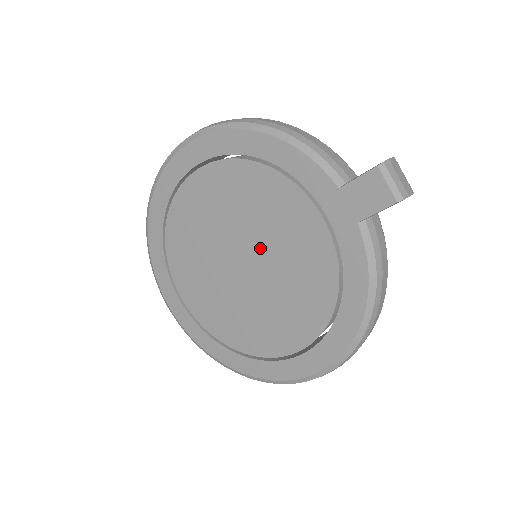
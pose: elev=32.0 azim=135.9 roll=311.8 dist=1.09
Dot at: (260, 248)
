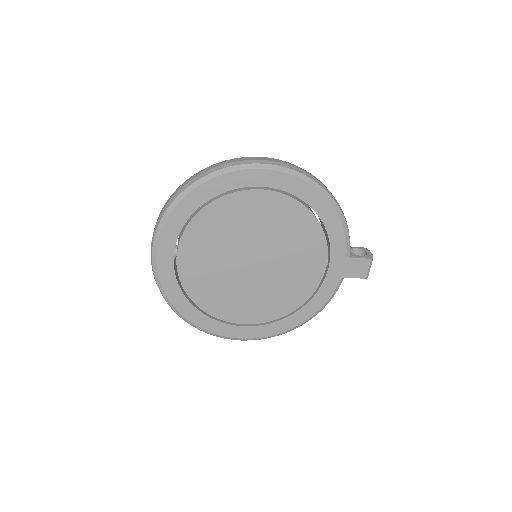
Dot at: (275, 260)
